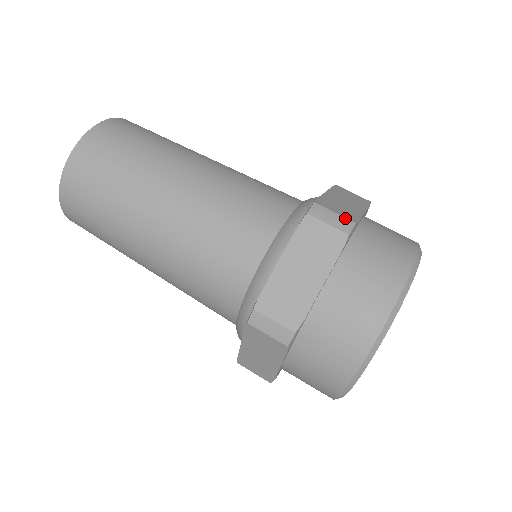
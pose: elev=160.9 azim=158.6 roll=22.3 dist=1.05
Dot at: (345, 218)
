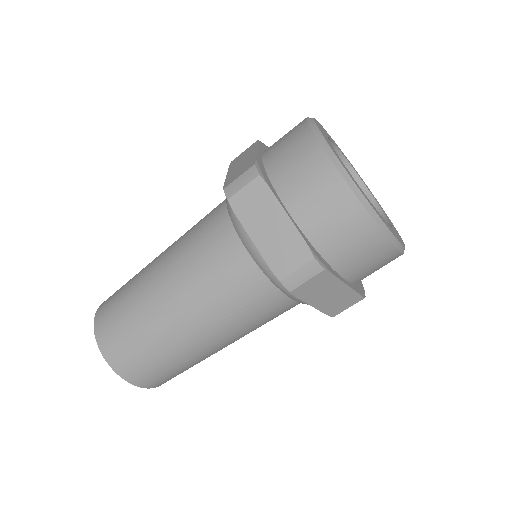
Dot at: occluded
